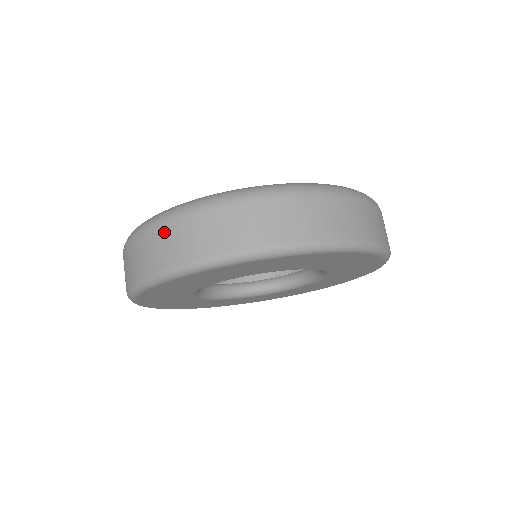
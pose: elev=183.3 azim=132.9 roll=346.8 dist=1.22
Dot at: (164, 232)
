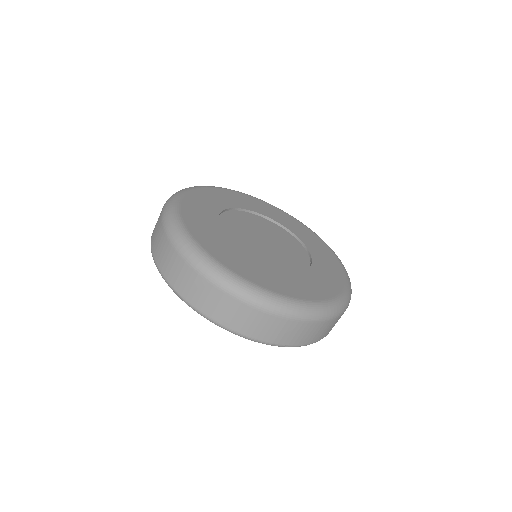
Dot at: (290, 325)
